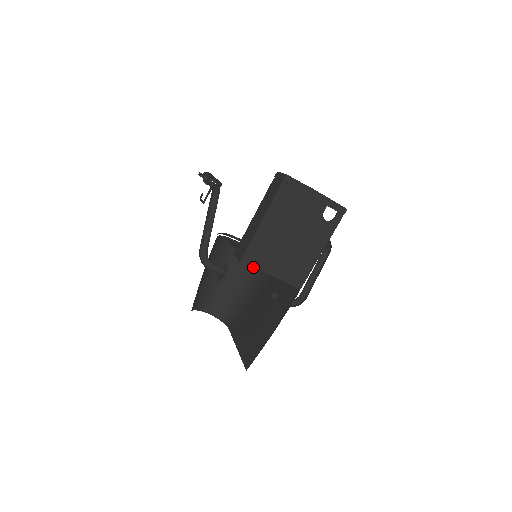
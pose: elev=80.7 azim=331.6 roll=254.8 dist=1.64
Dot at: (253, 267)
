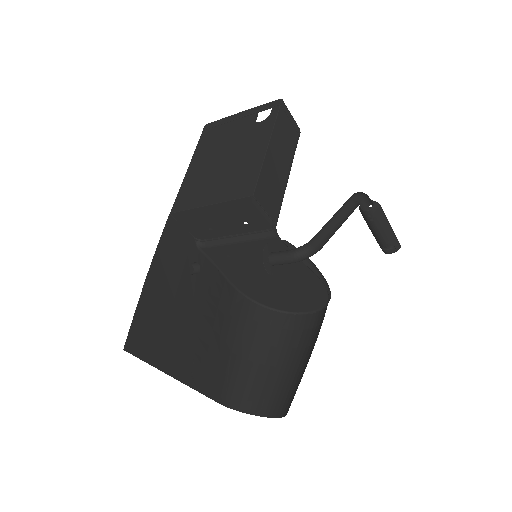
Dot at: (321, 324)
